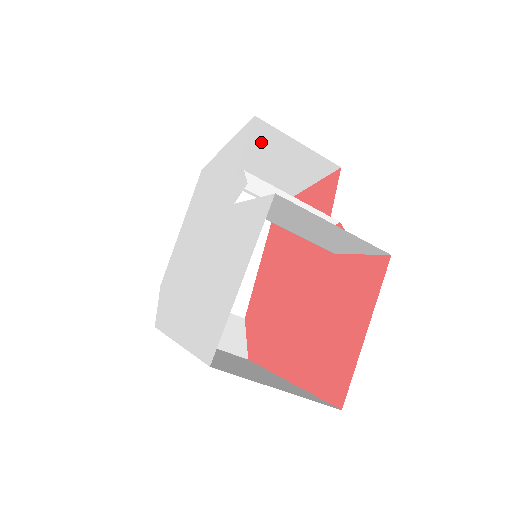
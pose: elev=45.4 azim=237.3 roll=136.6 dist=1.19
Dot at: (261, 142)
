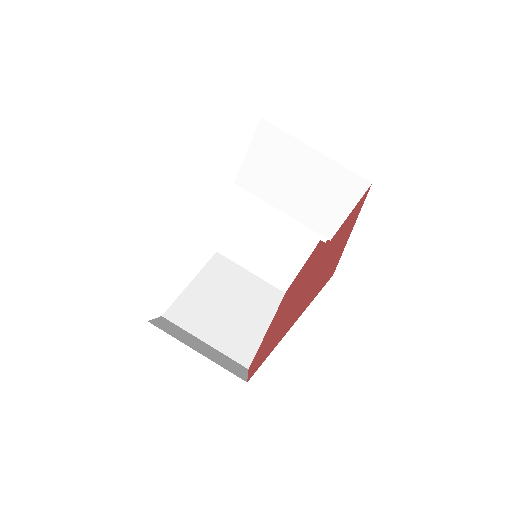
Dot at: occluded
